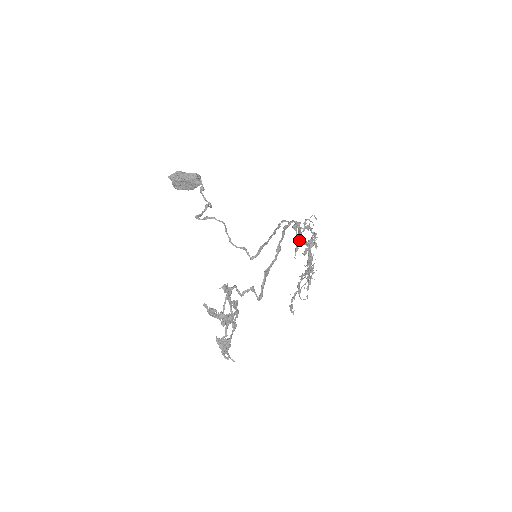
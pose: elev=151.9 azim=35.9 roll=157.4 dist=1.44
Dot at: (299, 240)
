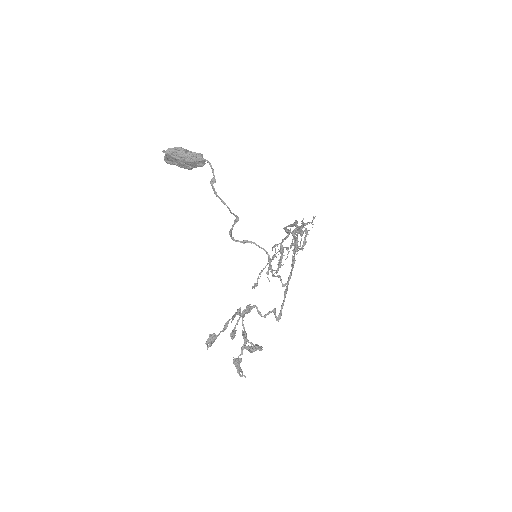
Dot at: occluded
